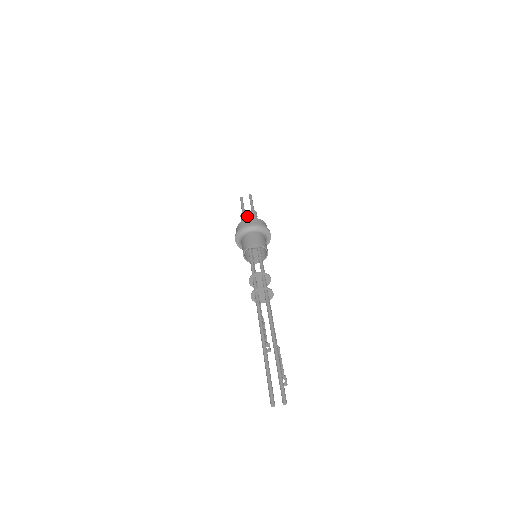
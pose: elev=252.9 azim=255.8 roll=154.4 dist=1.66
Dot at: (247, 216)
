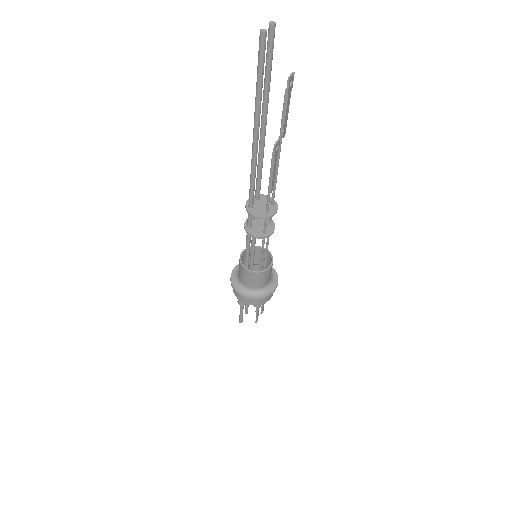
Dot at: occluded
